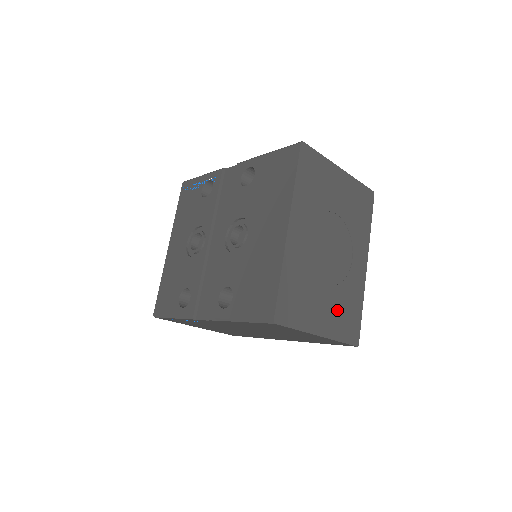
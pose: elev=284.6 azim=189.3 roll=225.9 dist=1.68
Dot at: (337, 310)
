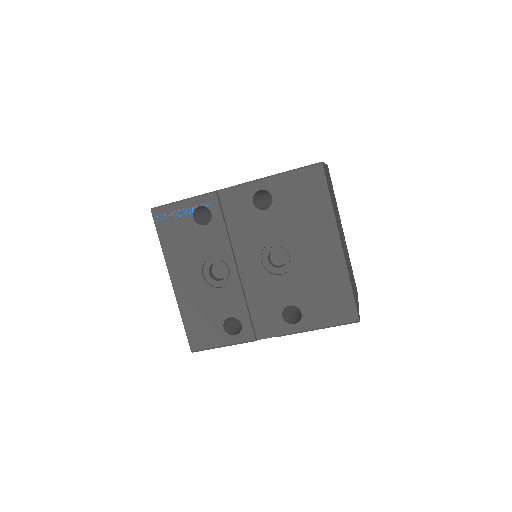
Dot at: (353, 279)
